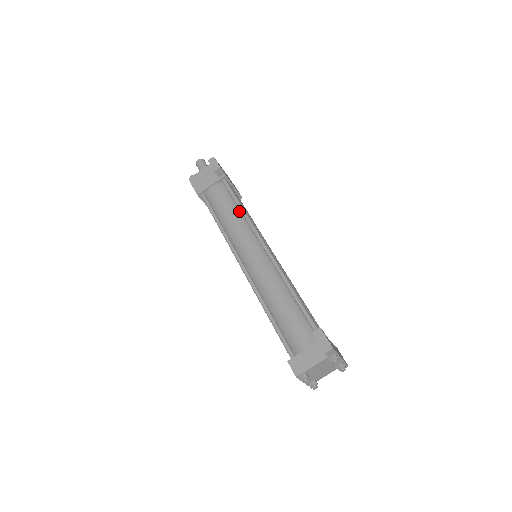
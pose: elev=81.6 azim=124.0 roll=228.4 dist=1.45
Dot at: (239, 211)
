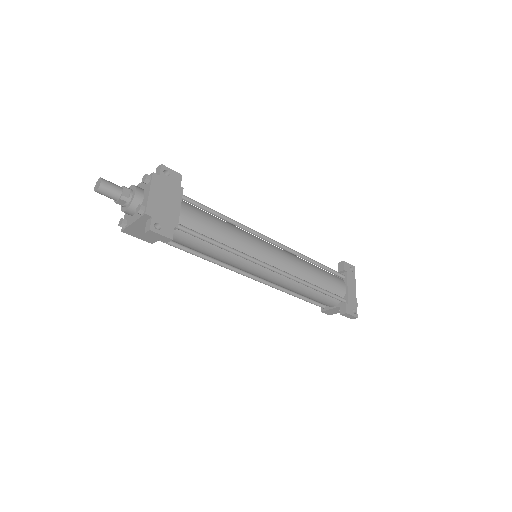
Dot at: (220, 247)
